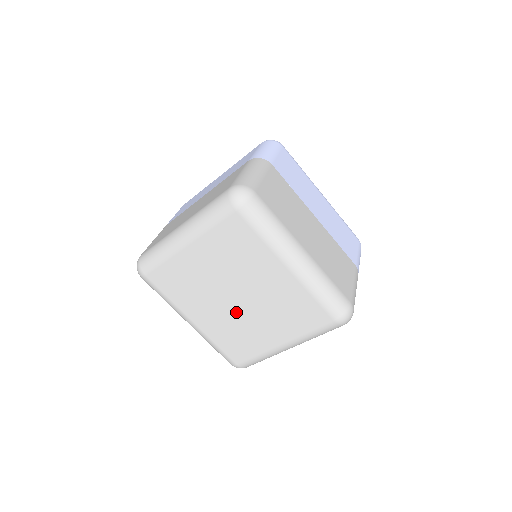
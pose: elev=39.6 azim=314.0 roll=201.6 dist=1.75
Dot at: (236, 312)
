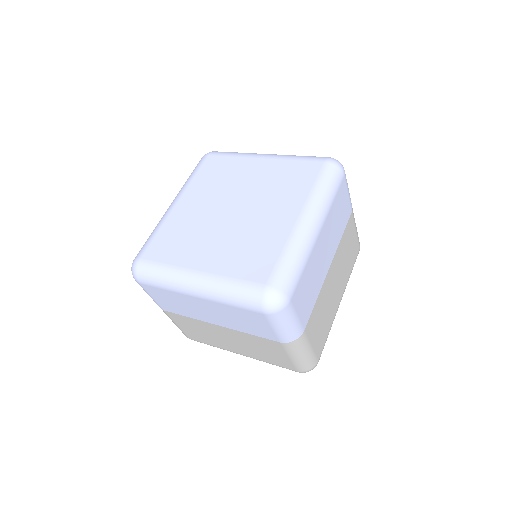
Dot at: occluded
